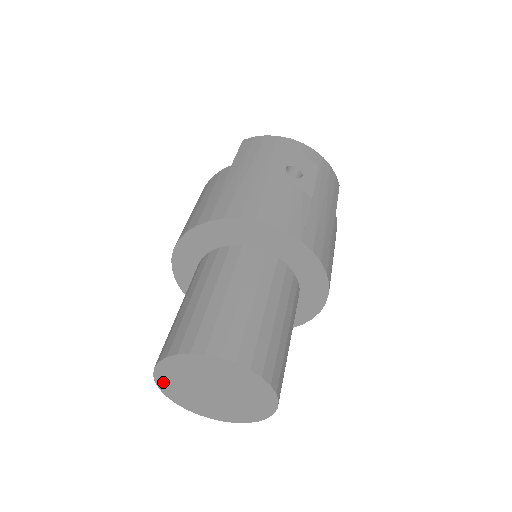
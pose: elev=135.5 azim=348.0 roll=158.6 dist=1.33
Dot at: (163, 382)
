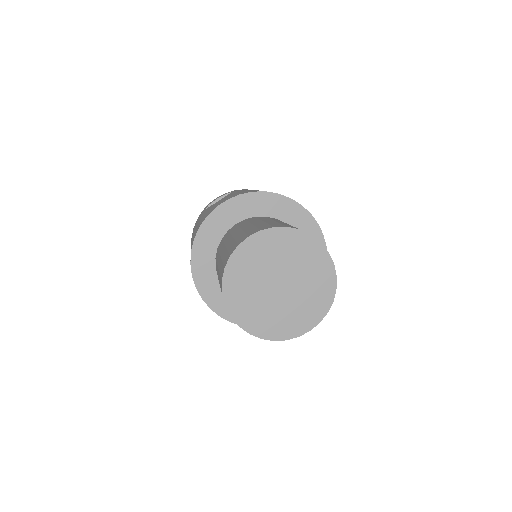
Dot at: (253, 326)
